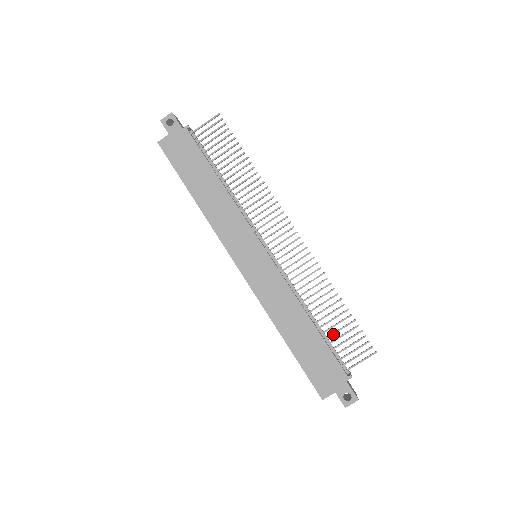
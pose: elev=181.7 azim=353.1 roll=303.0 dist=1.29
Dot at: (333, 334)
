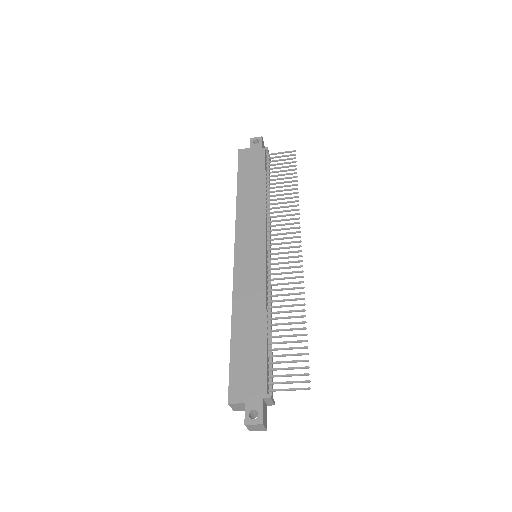
Dot at: (279, 349)
